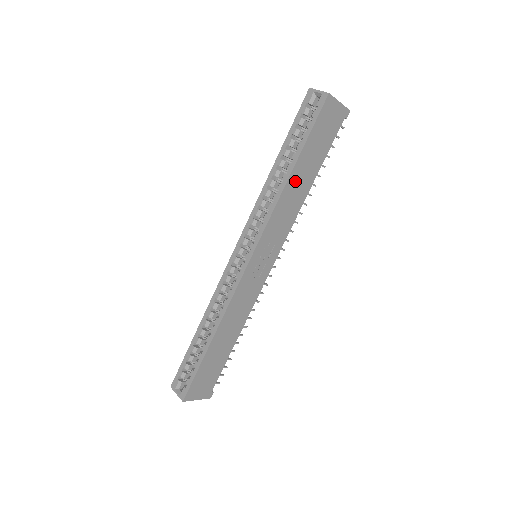
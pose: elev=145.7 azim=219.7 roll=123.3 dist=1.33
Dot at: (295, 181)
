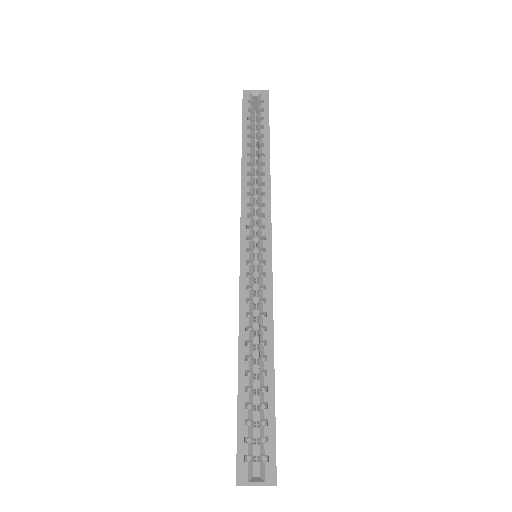
Dot at: occluded
